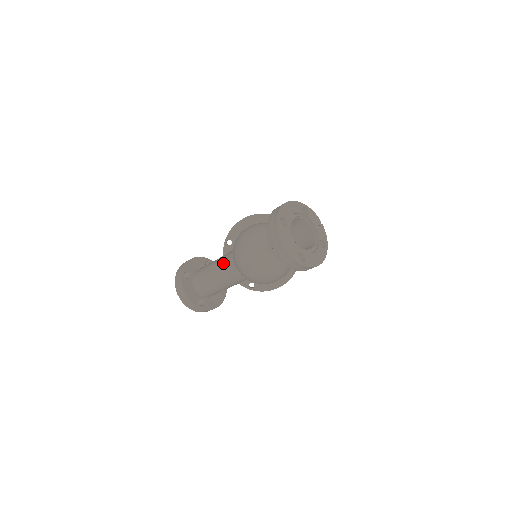
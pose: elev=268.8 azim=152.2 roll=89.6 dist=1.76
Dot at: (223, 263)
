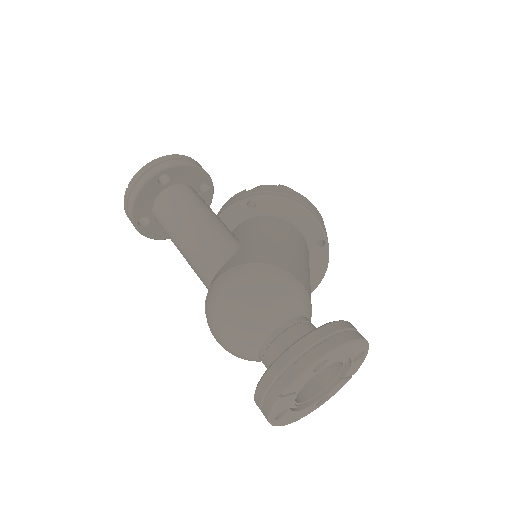
Dot at: (209, 244)
